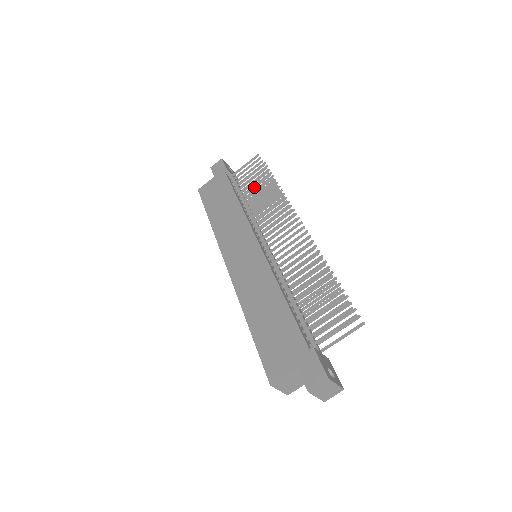
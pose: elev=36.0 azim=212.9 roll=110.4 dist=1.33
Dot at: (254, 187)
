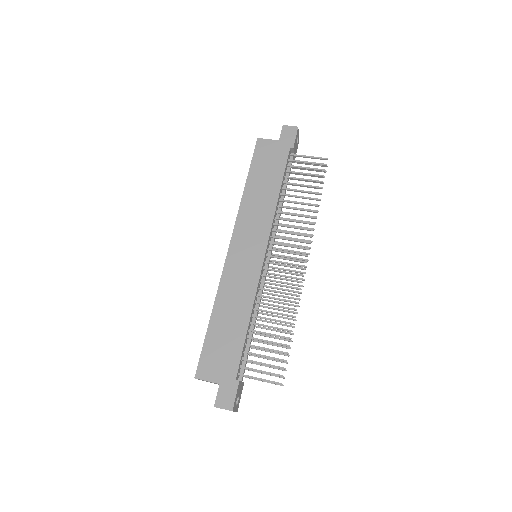
Dot at: (300, 191)
